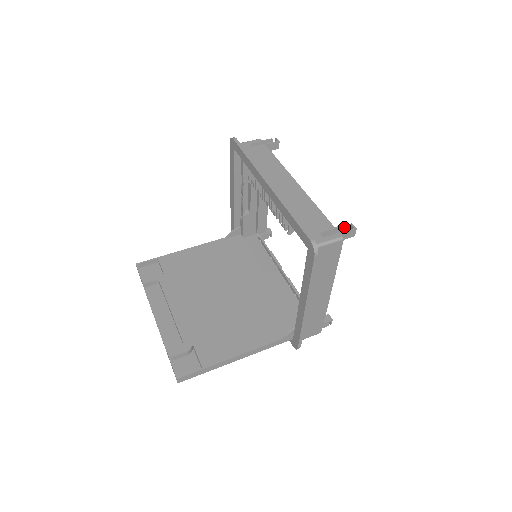
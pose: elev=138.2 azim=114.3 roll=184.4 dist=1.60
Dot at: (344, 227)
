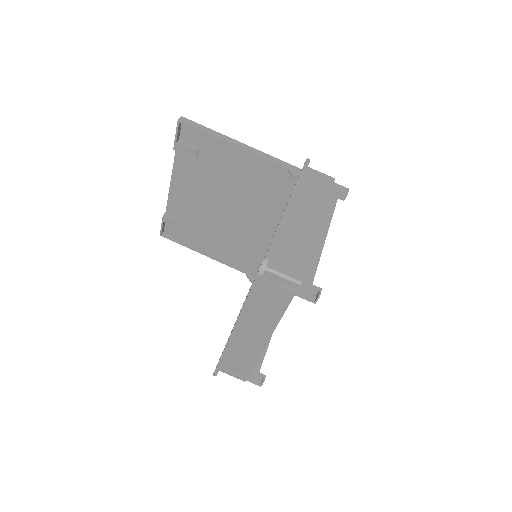
Dot at: (257, 379)
